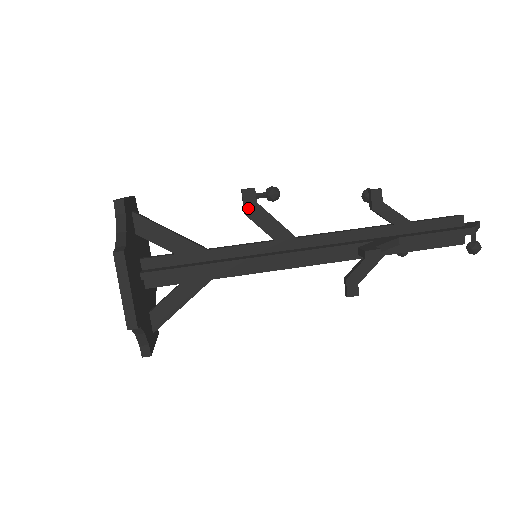
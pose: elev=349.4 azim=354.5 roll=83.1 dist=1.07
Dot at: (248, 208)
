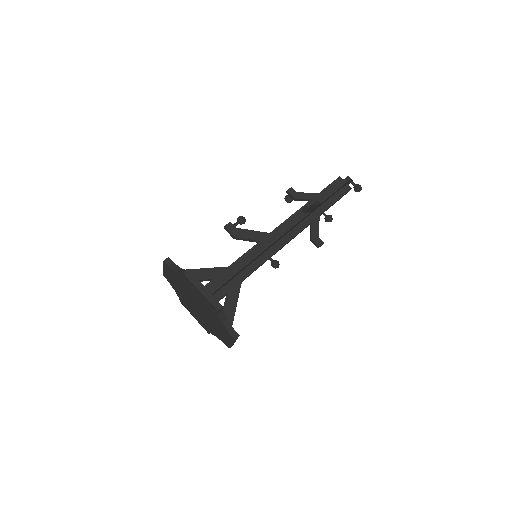
Dot at: (234, 233)
